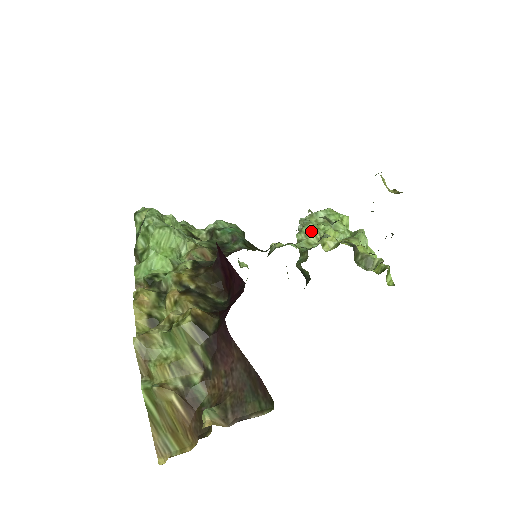
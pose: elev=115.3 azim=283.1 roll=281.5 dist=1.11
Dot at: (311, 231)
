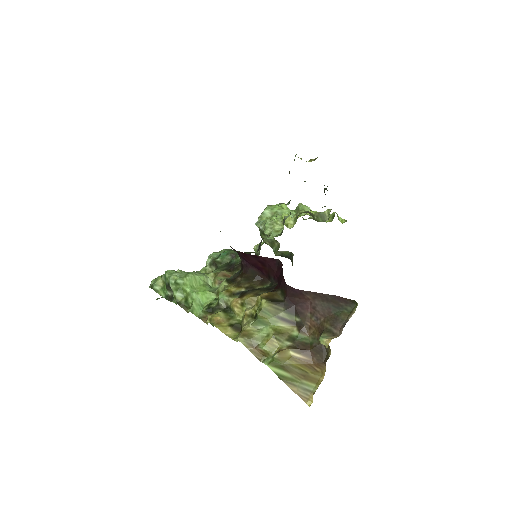
Dot at: (272, 223)
